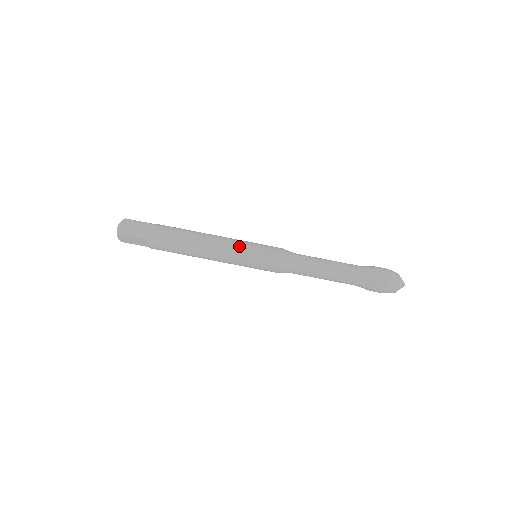
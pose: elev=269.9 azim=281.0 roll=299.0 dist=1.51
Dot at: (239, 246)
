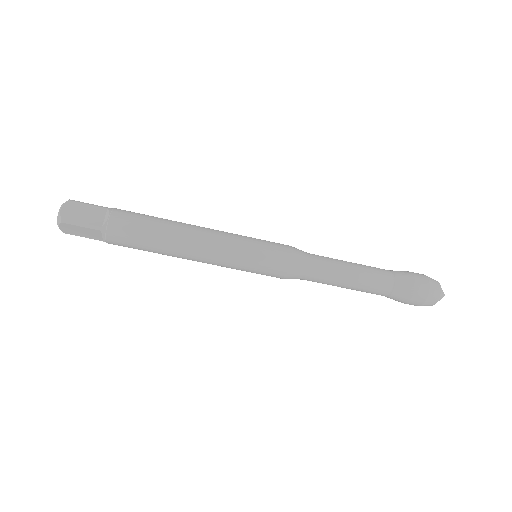
Dot at: (235, 242)
